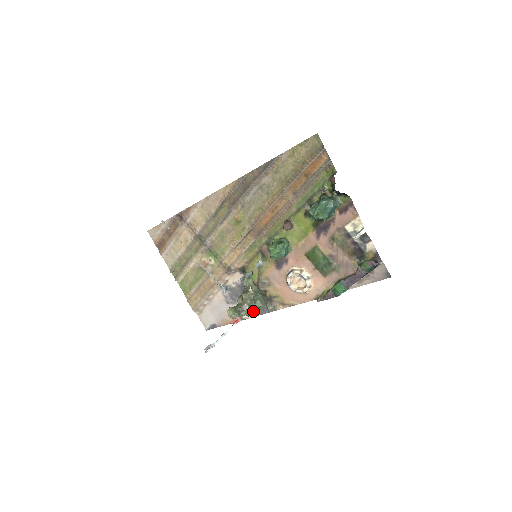
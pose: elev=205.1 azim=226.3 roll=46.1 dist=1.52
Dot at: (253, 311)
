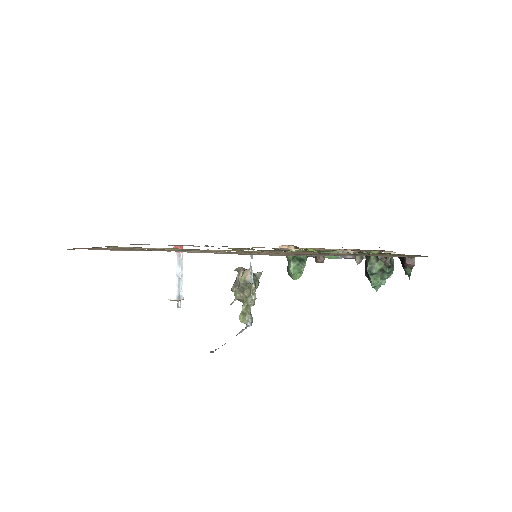
Dot at: occluded
